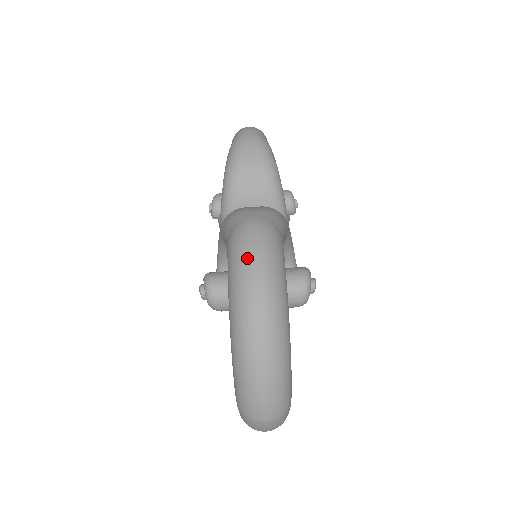
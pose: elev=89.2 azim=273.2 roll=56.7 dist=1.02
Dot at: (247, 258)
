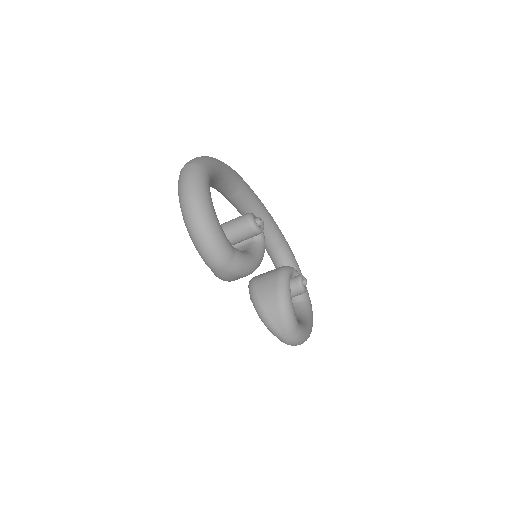
Dot at: occluded
